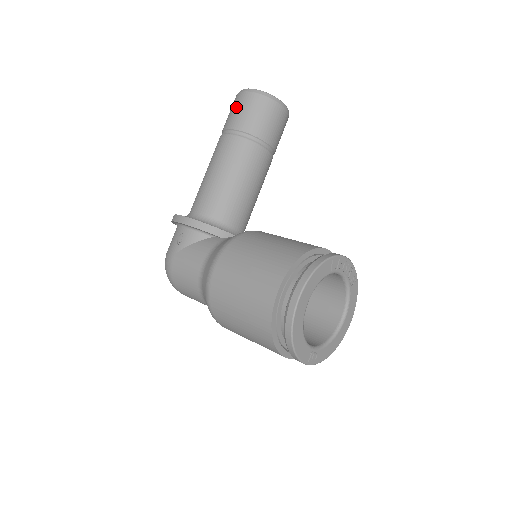
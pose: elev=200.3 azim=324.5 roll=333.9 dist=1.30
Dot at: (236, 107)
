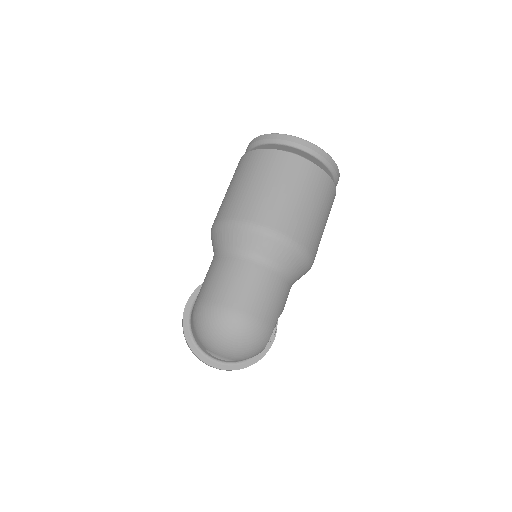
Dot at: occluded
